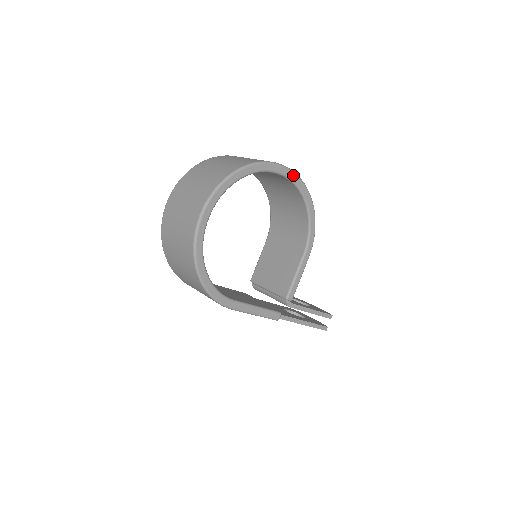
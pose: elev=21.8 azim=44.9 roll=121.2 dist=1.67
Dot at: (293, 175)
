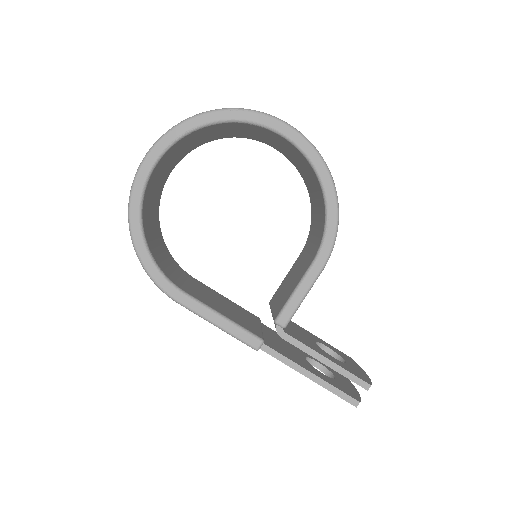
Dot at: (298, 137)
